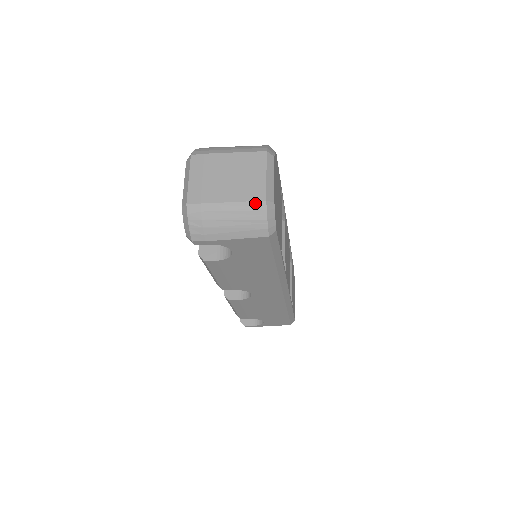
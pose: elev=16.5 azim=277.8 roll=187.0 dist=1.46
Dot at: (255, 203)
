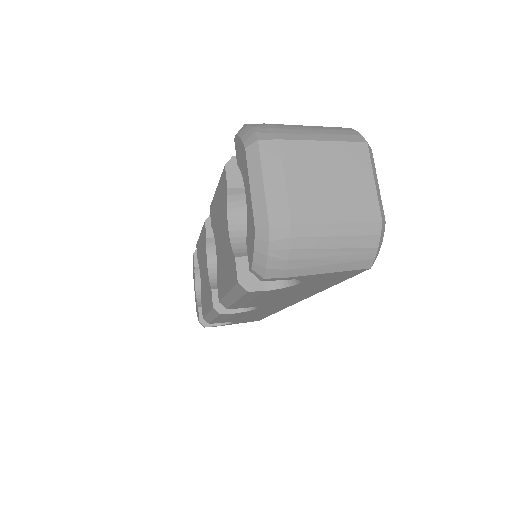
Dot at: (367, 225)
